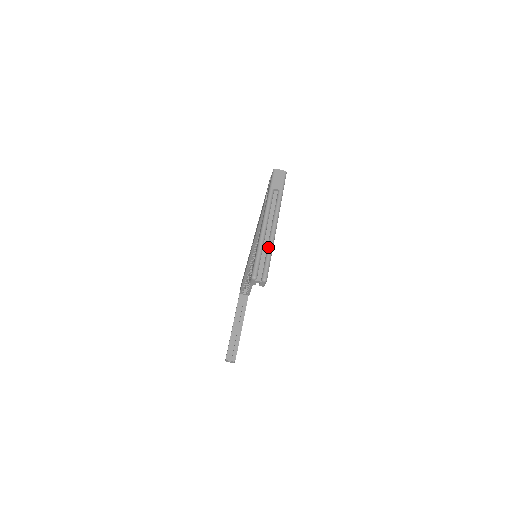
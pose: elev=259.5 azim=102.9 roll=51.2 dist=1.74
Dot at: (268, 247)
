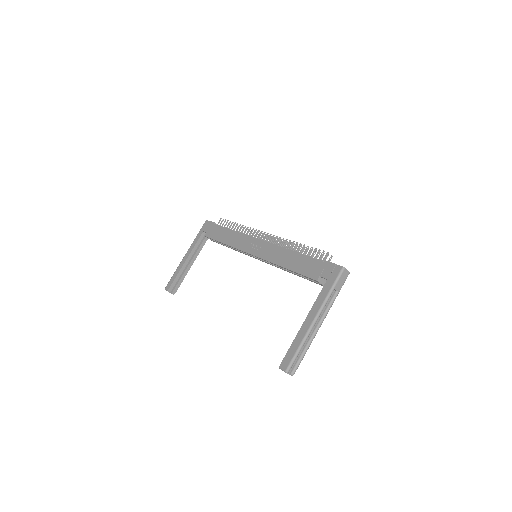
Dot at: (307, 346)
